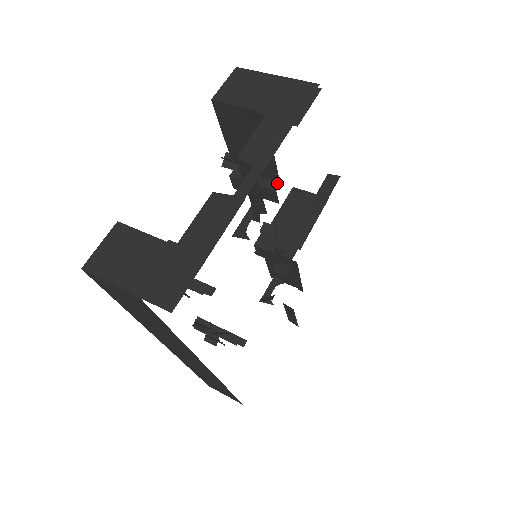
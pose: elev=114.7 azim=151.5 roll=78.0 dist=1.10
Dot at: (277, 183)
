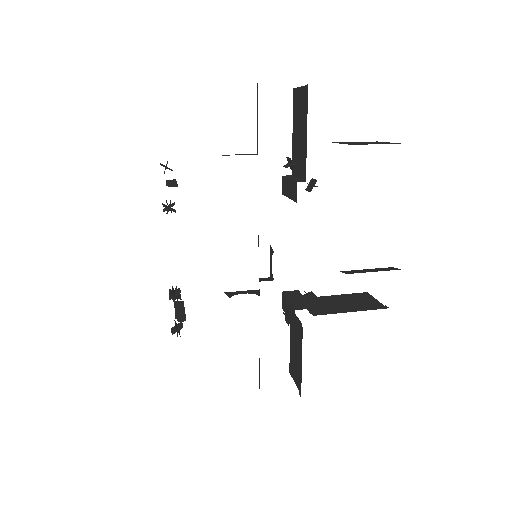
Dot at: (305, 180)
